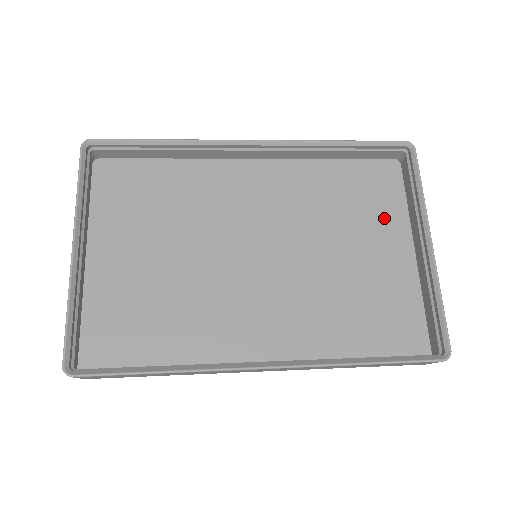
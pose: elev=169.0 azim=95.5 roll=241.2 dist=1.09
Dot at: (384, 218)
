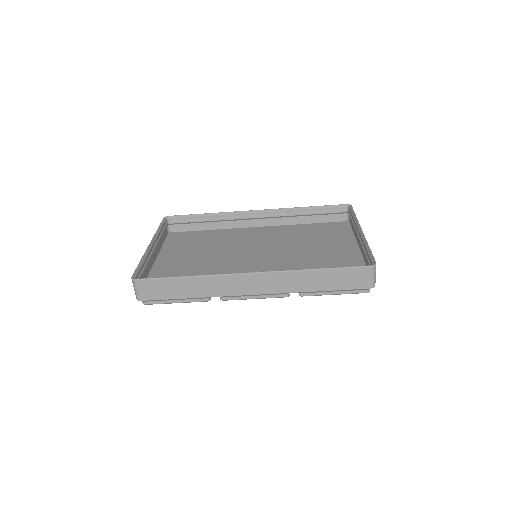
Dot at: (339, 239)
